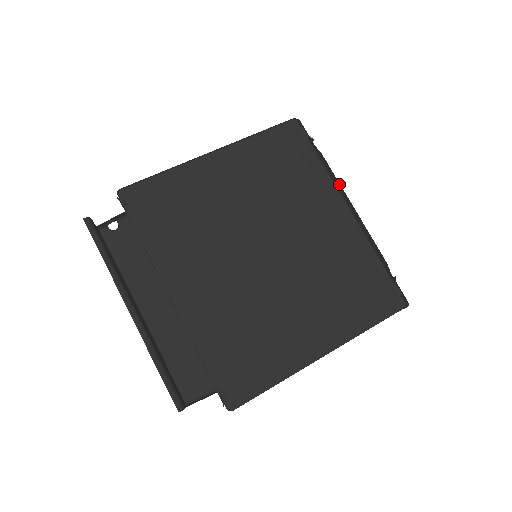
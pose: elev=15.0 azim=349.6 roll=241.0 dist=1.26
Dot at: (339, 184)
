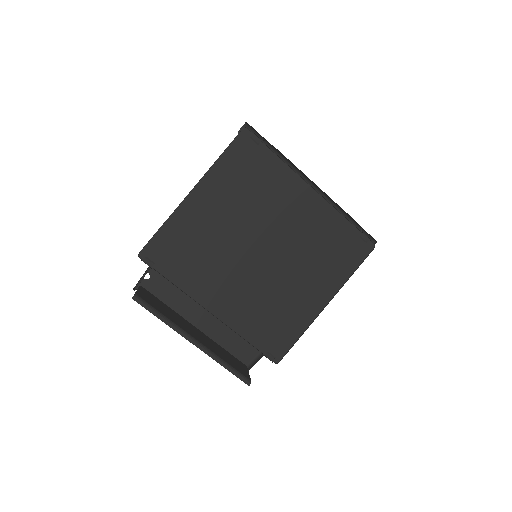
Dot at: (299, 170)
